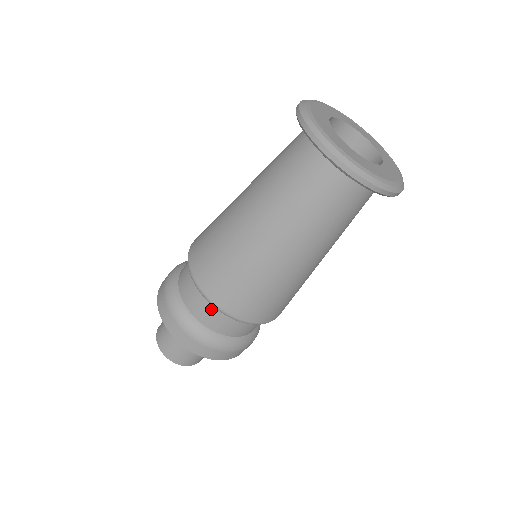
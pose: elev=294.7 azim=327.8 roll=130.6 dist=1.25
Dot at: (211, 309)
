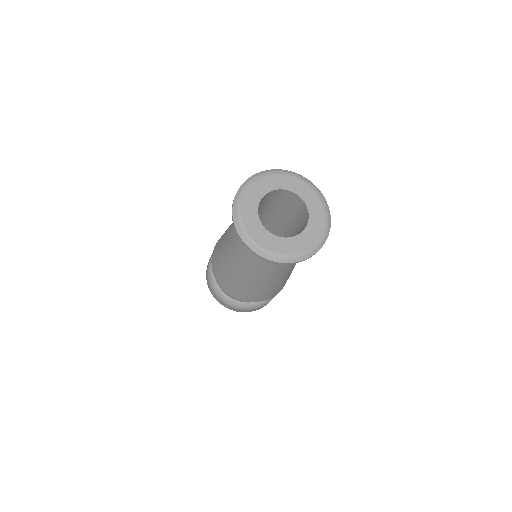
Dot at: occluded
